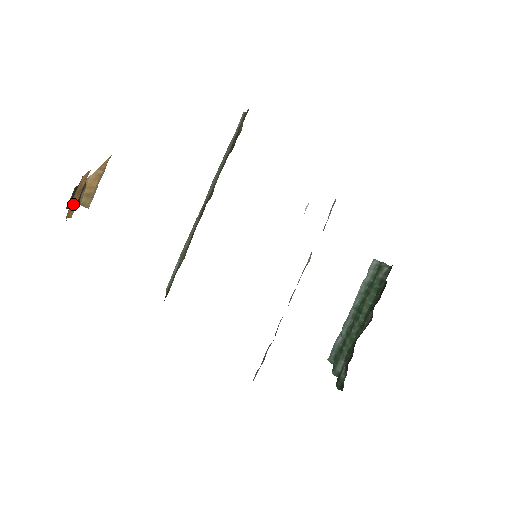
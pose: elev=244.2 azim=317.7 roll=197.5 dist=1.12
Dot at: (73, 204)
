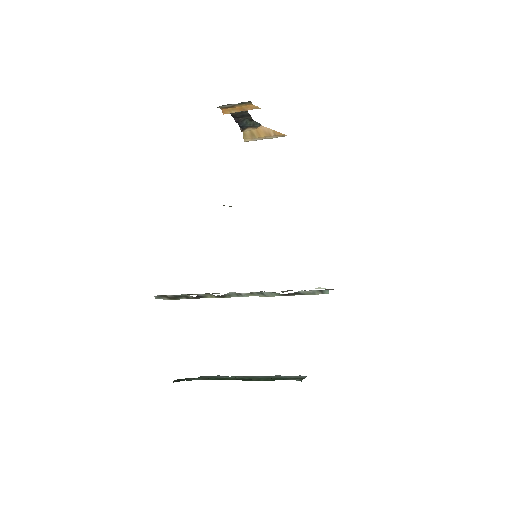
Dot at: (232, 109)
